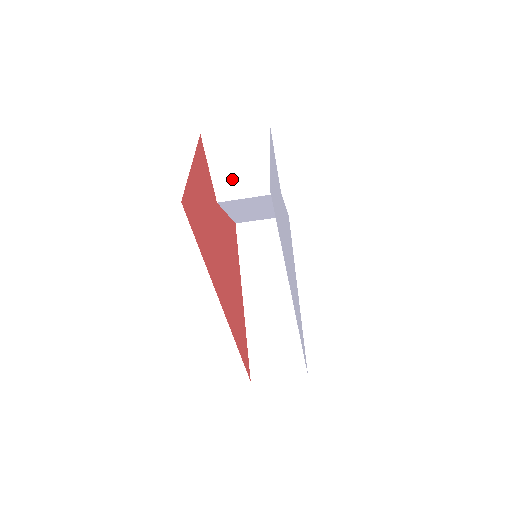
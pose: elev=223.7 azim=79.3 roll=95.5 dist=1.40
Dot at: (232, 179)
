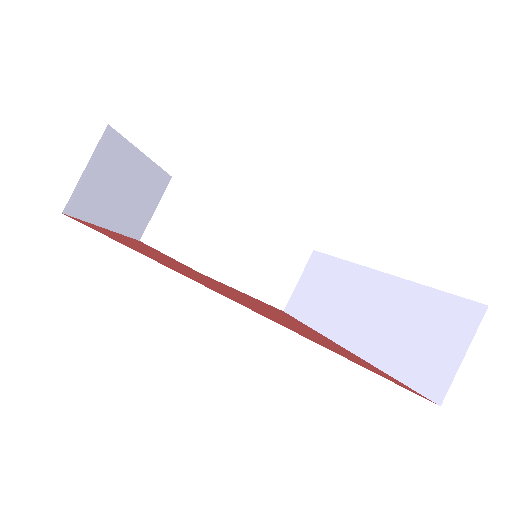
Dot at: (191, 242)
